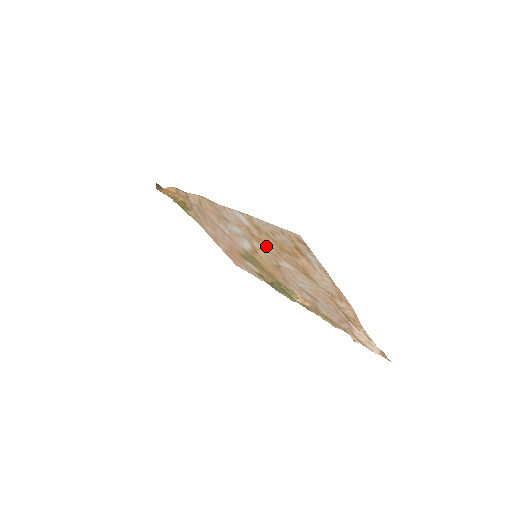
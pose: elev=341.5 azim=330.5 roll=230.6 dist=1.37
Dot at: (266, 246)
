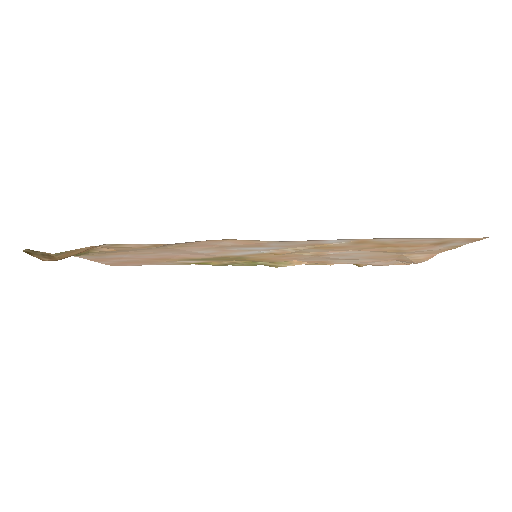
Dot at: (335, 249)
